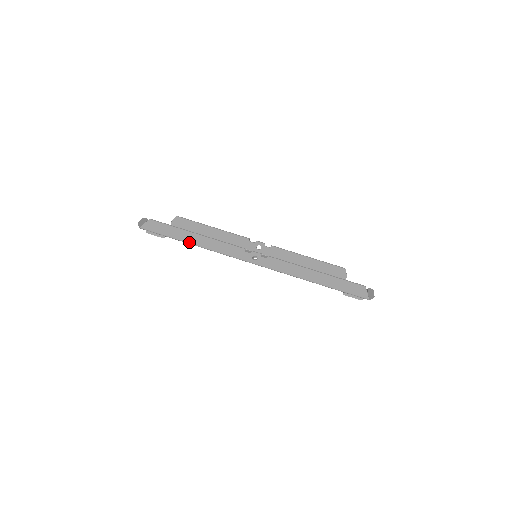
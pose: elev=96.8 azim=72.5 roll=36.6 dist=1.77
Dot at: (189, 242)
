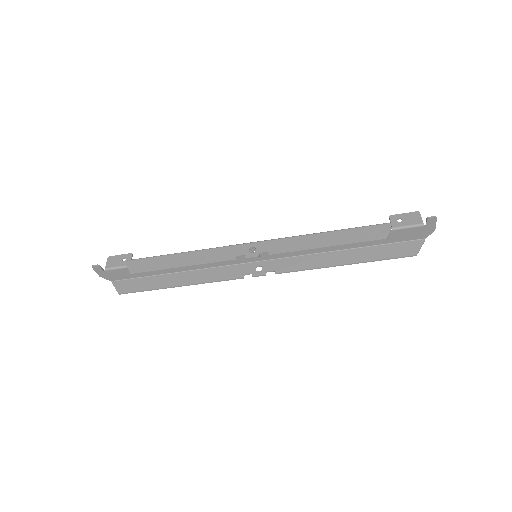
Dot at: (174, 275)
